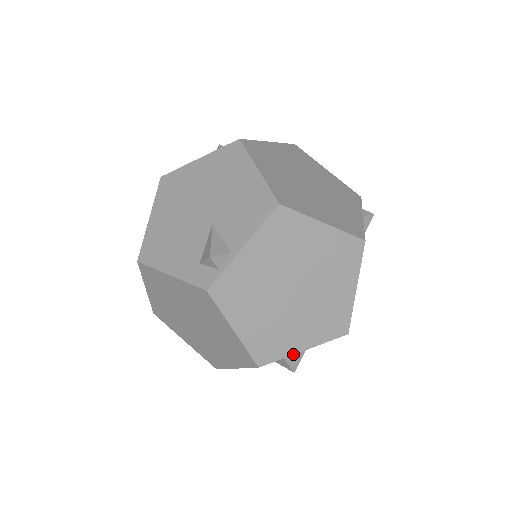
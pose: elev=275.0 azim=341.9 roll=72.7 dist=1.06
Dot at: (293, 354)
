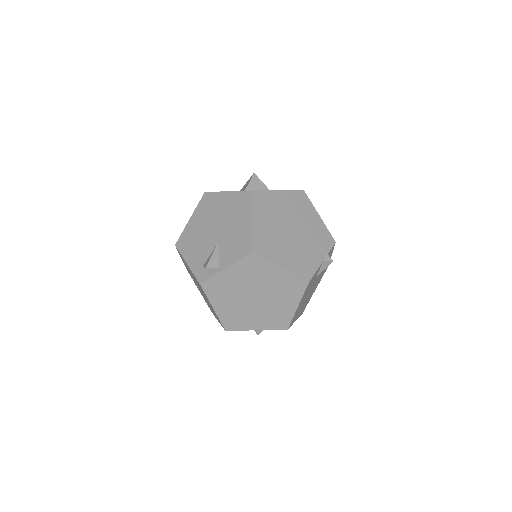
Dot at: (248, 330)
